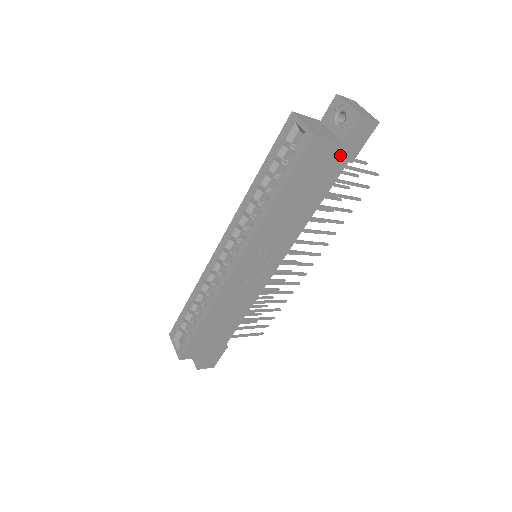
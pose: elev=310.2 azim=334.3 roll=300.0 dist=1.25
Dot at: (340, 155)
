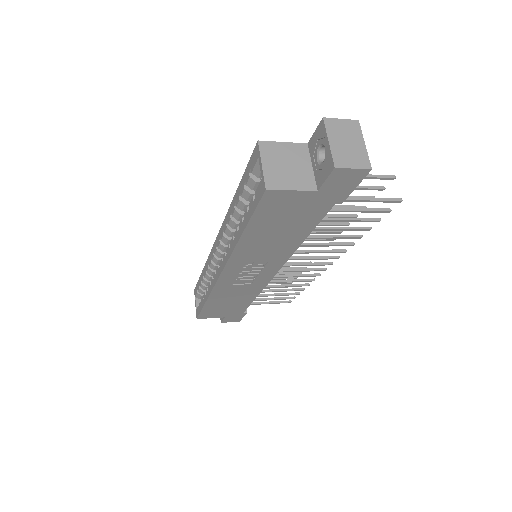
Dot at: (319, 199)
